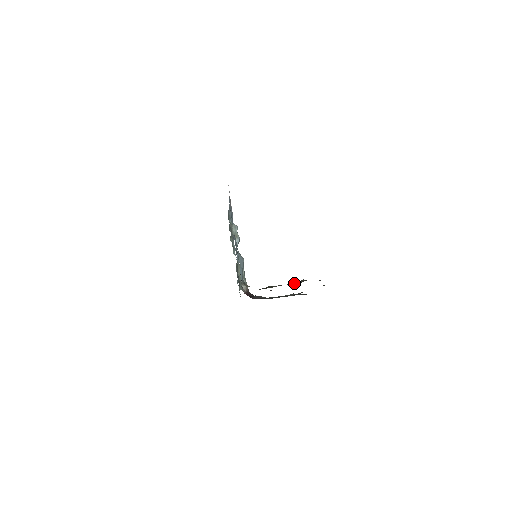
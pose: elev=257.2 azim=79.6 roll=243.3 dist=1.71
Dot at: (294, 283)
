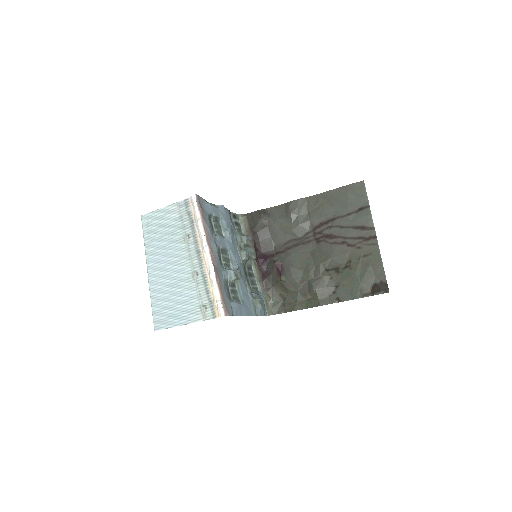
Dot at: (306, 294)
